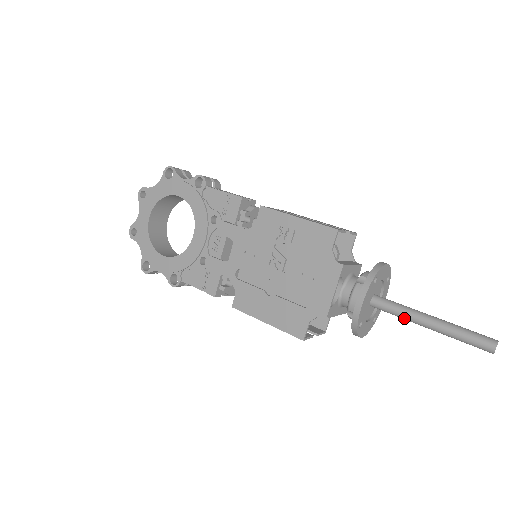
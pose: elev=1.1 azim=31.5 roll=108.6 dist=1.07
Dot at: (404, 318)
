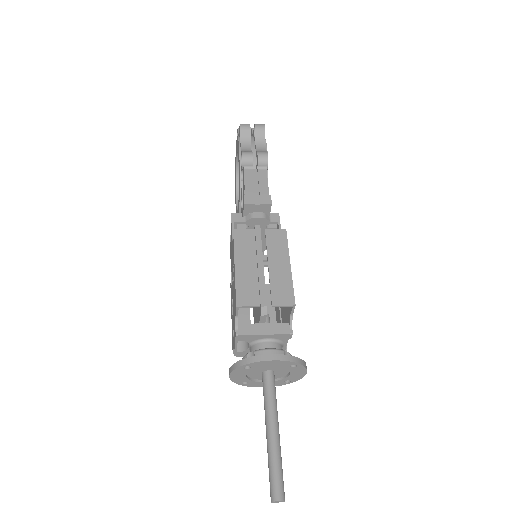
Dot at: (266, 409)
